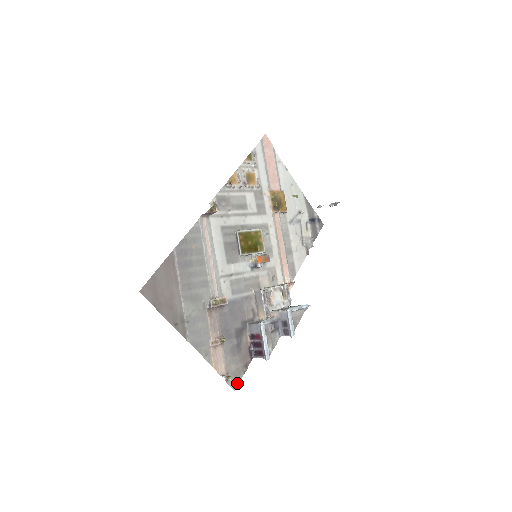
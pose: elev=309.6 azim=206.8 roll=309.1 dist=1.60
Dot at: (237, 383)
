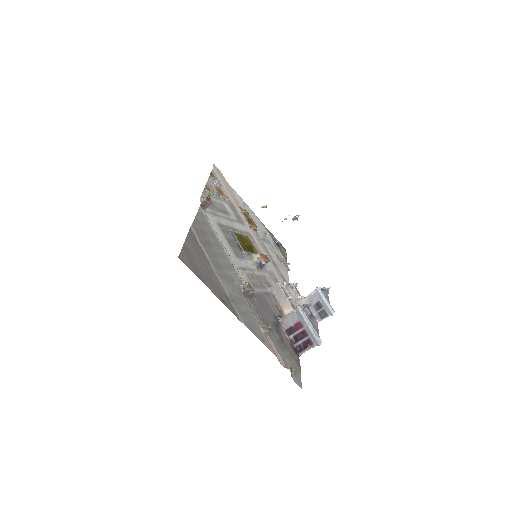
Dot at: (300, 381)
